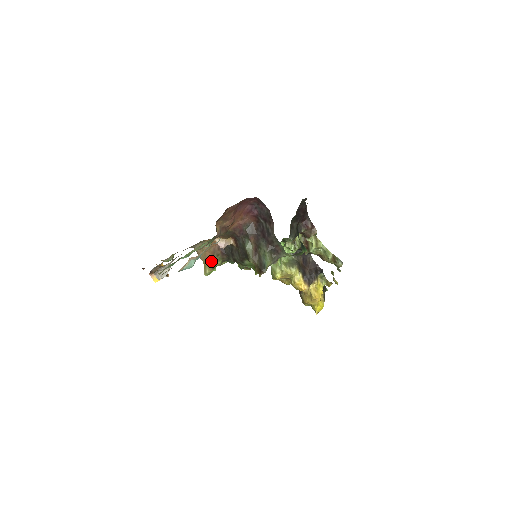
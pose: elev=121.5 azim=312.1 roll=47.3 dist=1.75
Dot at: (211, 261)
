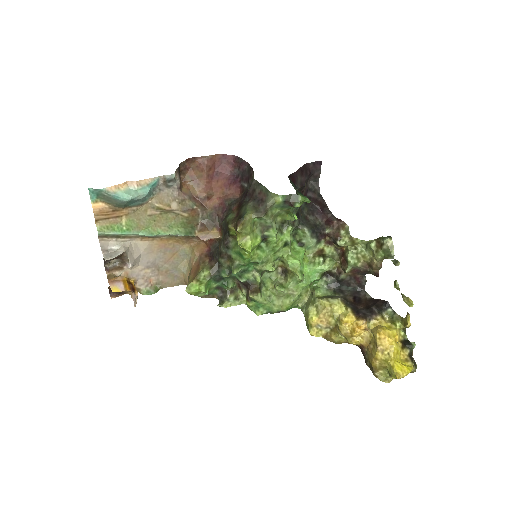
Dot at: (195, 273)
